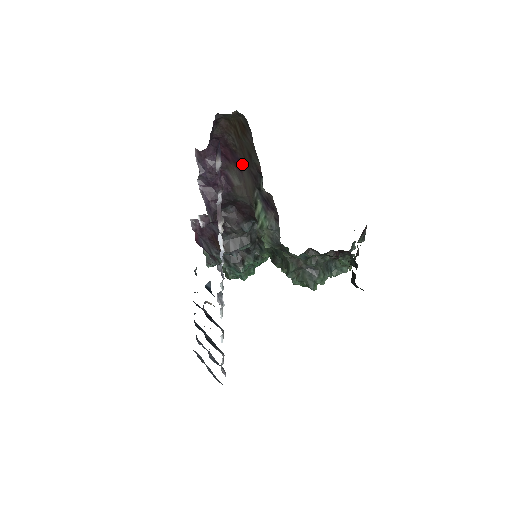
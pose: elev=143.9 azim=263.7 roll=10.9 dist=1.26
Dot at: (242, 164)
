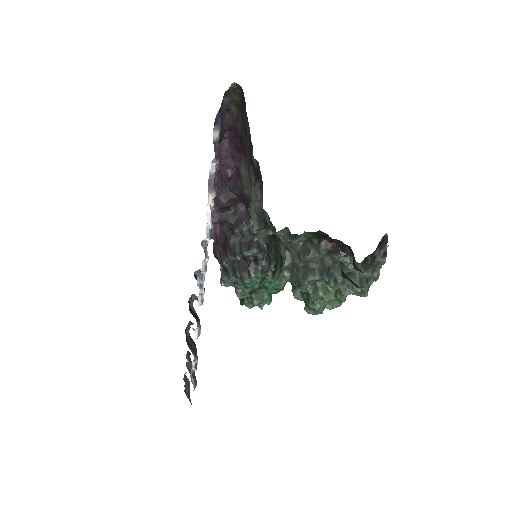
Dot at: (246, 147)
